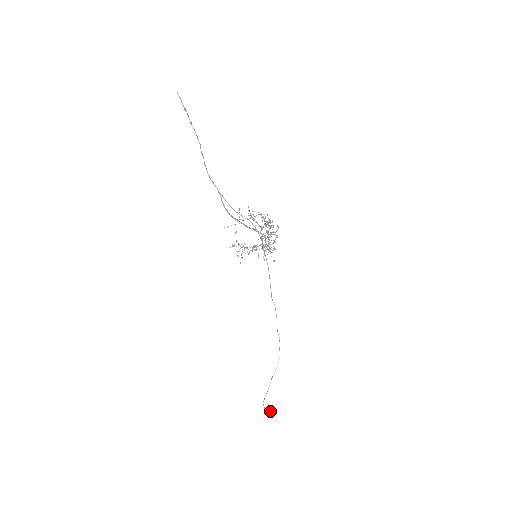
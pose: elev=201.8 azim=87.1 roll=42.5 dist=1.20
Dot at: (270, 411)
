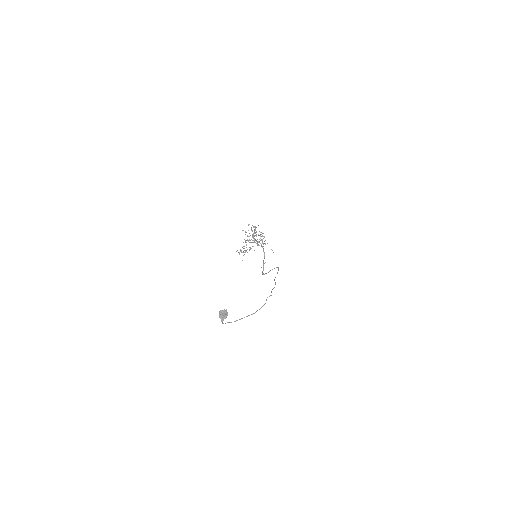
Dot at: (220, 312)
